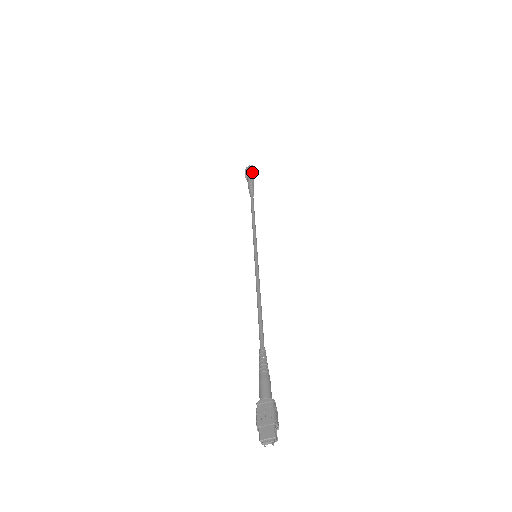
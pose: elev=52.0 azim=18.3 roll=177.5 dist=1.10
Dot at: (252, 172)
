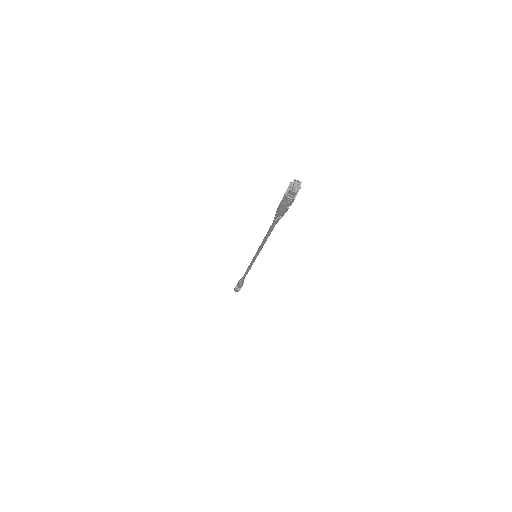
Dot at: occluded
